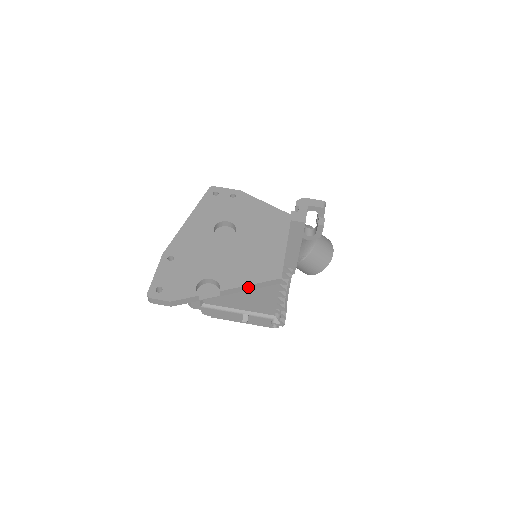
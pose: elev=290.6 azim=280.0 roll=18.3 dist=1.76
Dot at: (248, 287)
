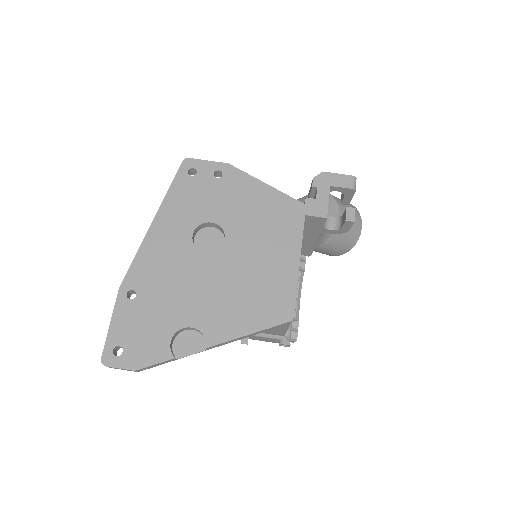
Dot at: (245, 336)
